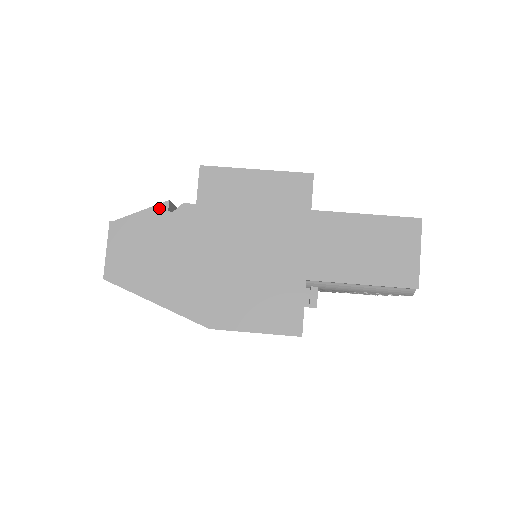
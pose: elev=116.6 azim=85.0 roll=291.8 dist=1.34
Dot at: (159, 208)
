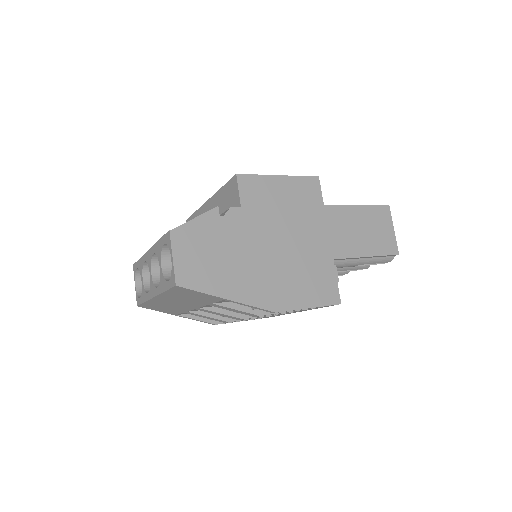
Dot at: (211, 213)
